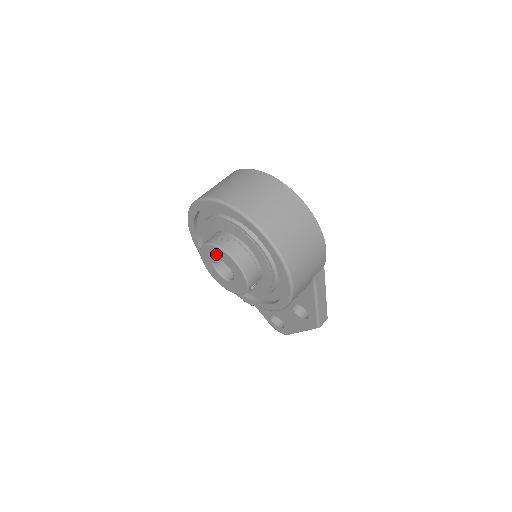
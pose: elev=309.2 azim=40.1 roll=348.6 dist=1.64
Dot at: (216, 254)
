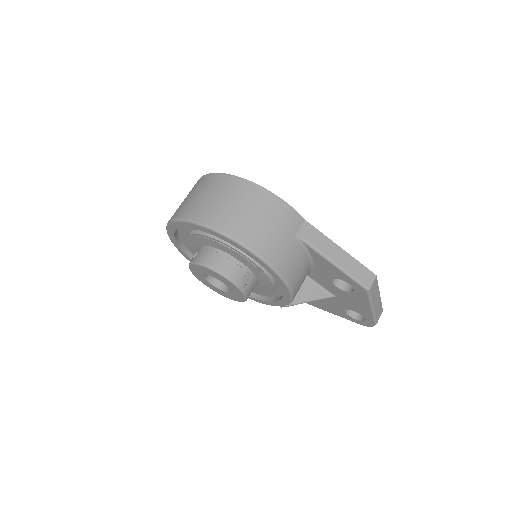
Dot at: (198, 272)
